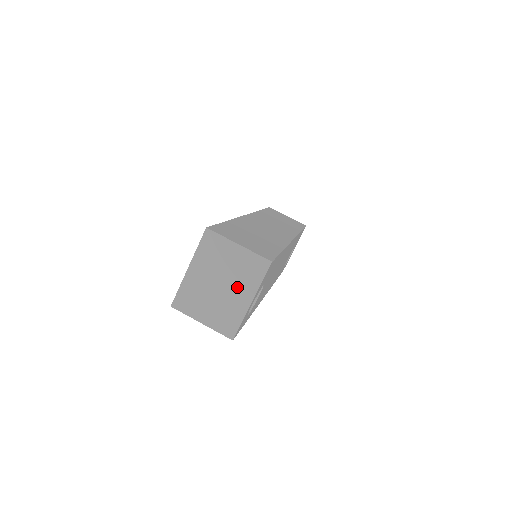
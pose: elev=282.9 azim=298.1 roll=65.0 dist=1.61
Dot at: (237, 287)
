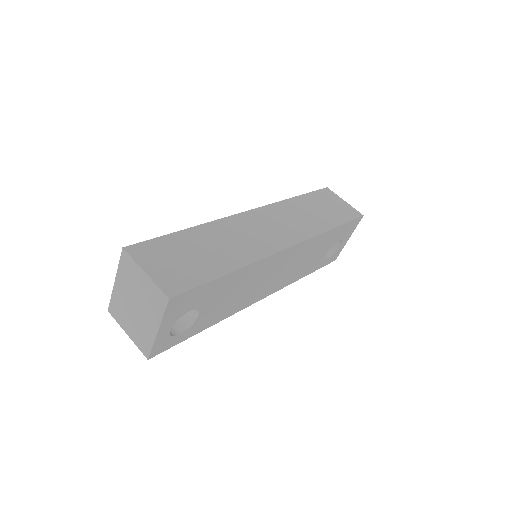
Dot at: (147, 313)
